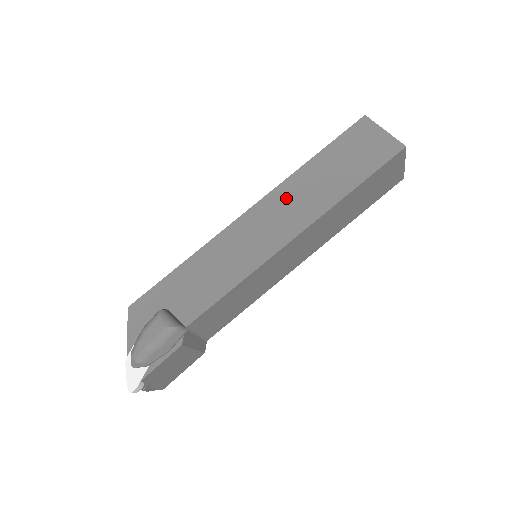
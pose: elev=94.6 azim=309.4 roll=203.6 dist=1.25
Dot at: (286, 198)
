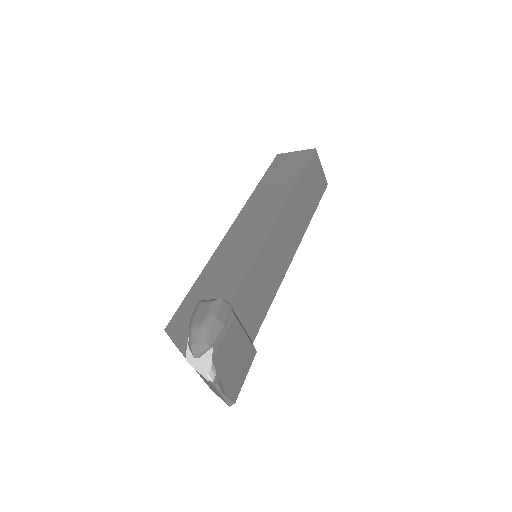
Dot at: (255, 206)
